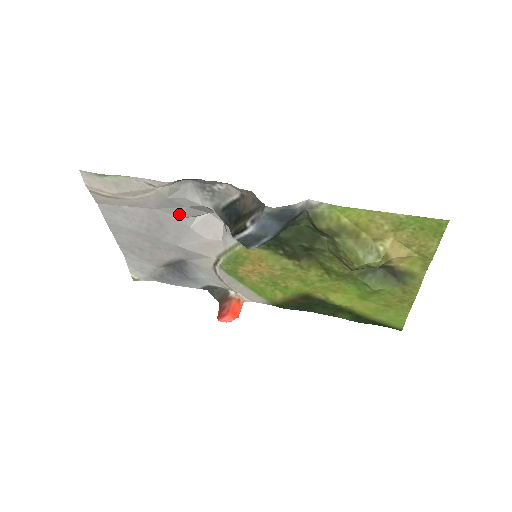
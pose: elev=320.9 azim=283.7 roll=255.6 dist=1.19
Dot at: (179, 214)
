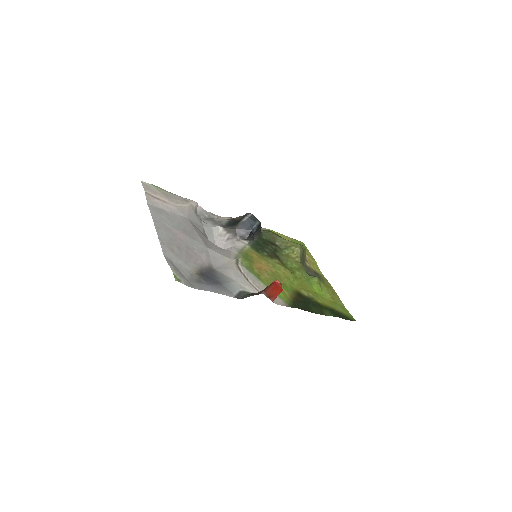
Dot at: (200, 230)
